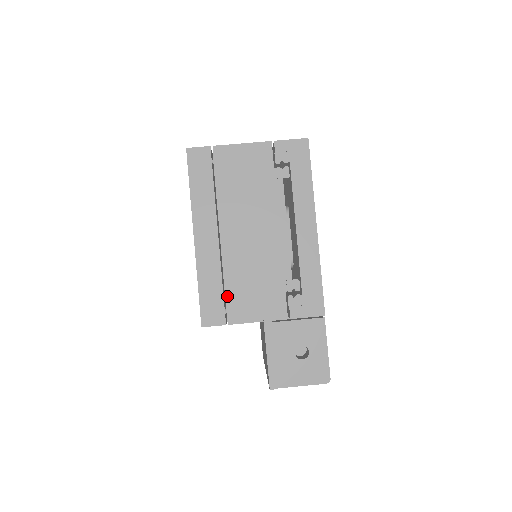
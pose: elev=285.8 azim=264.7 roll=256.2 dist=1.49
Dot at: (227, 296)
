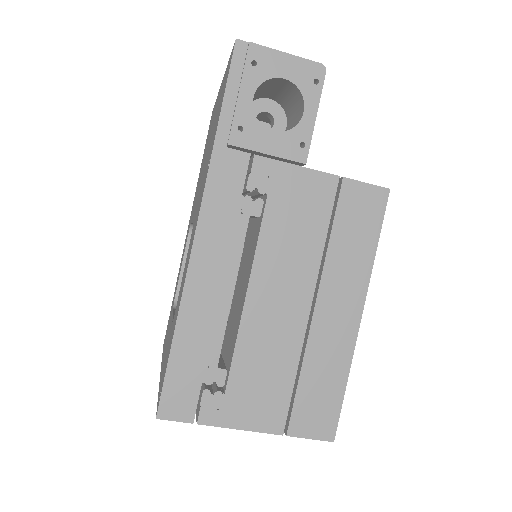
Dot at: occluded
